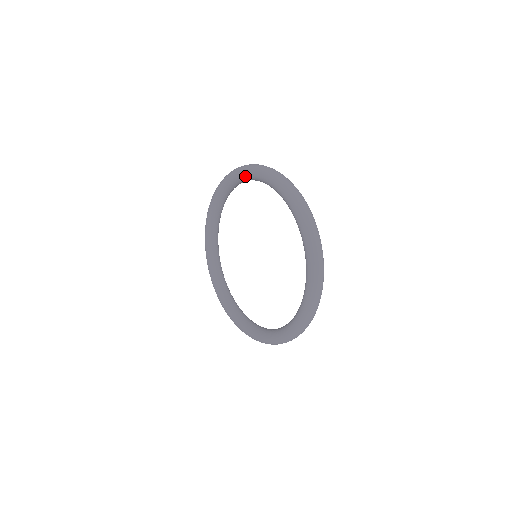
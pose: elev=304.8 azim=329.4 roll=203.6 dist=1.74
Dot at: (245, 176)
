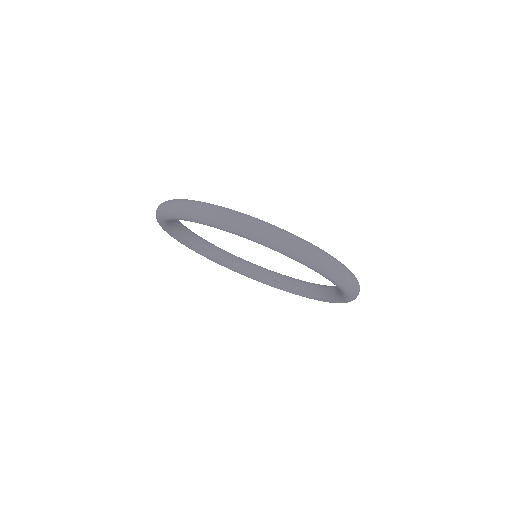
Dot at: occluded
